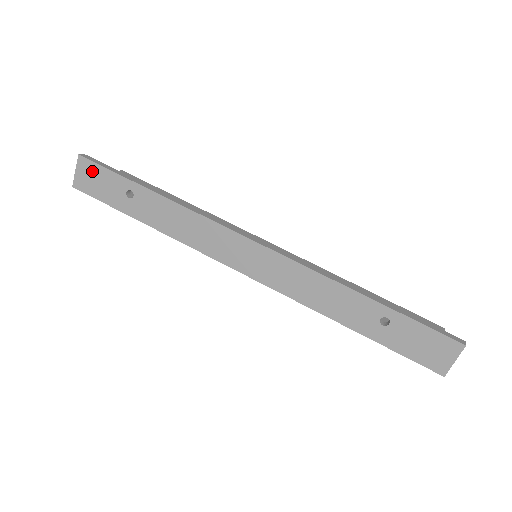
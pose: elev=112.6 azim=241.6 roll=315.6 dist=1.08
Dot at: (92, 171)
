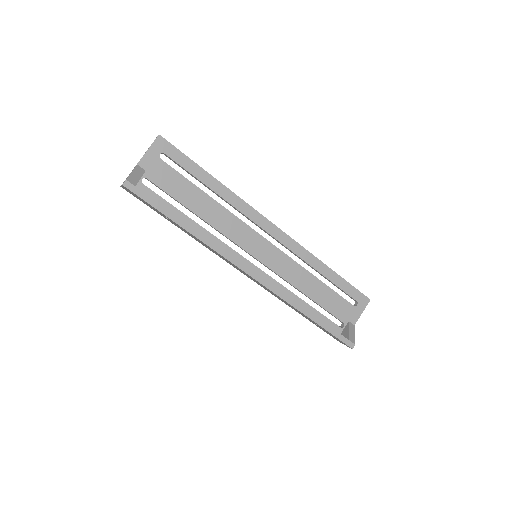
Dot at: (135, 195)
